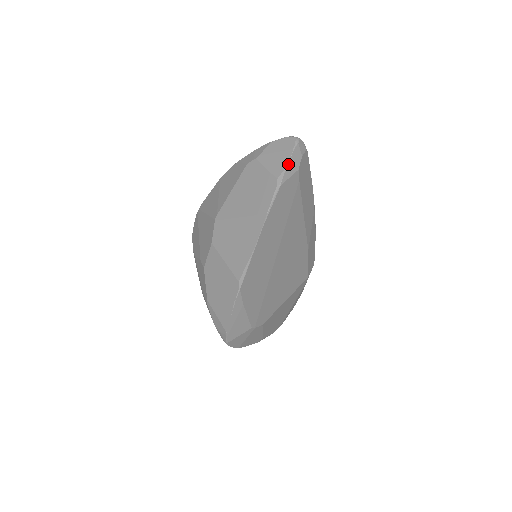
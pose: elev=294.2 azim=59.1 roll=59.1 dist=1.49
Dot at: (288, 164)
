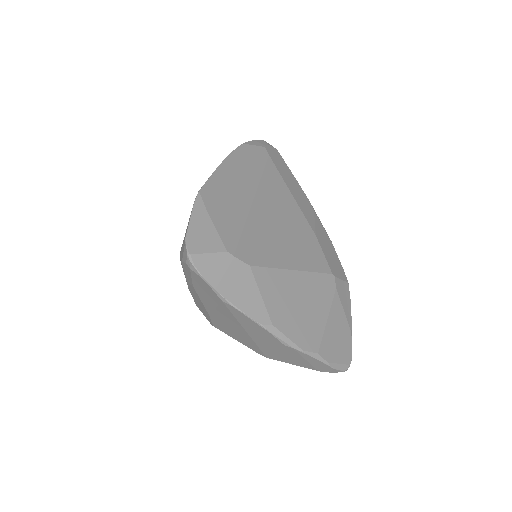
Dot at: (252, 141)
